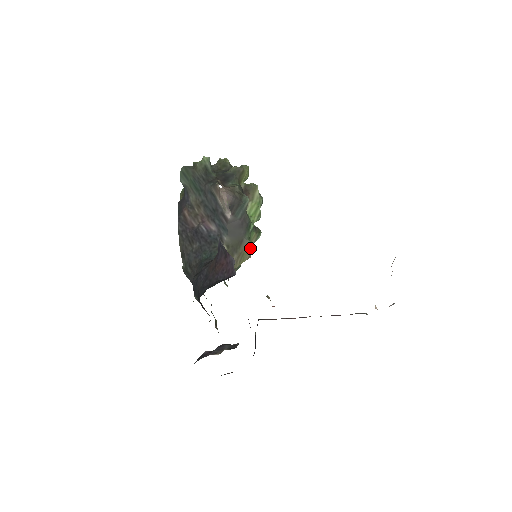
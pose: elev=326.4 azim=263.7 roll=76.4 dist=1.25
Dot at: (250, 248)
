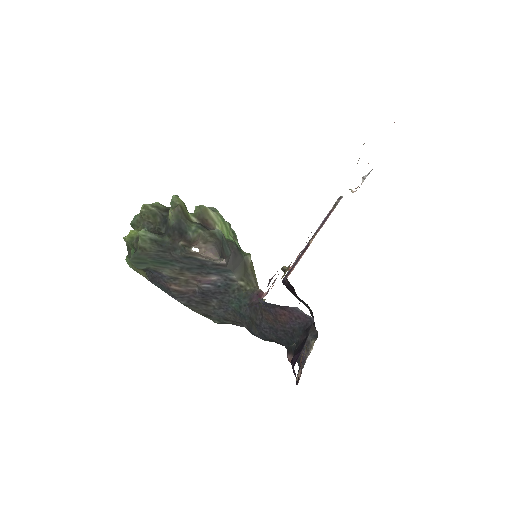
Dot at: (250, 258)
